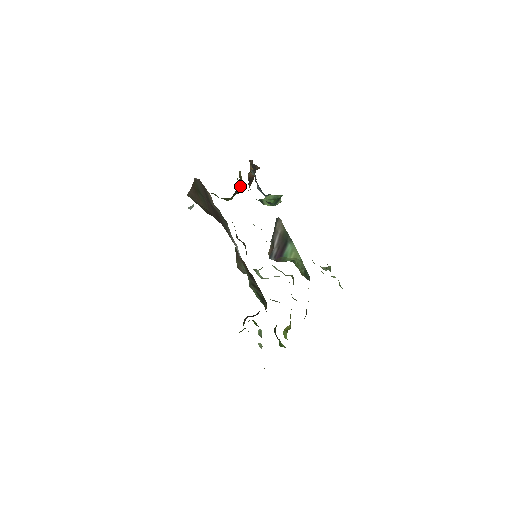
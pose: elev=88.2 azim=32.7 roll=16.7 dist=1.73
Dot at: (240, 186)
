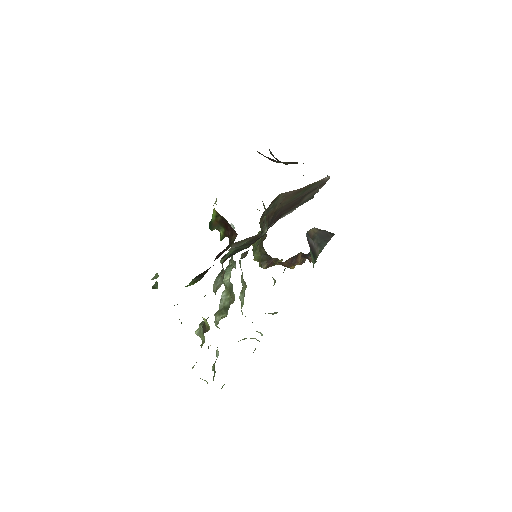
Dot at: (270, 263)
